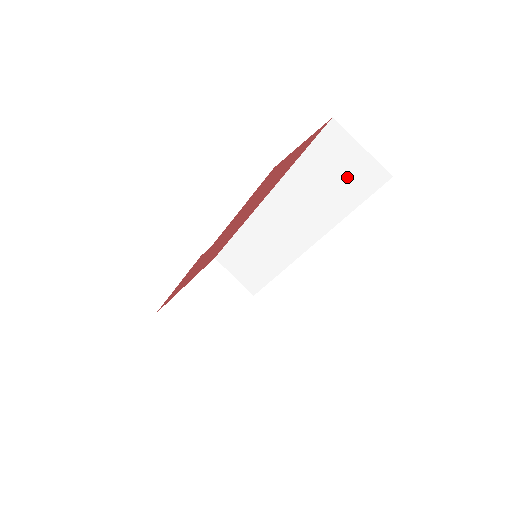
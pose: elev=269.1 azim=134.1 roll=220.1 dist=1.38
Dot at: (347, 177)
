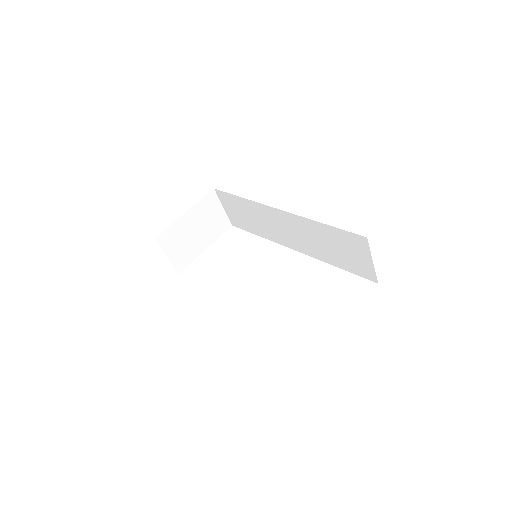
Dot at: (350, 258)
